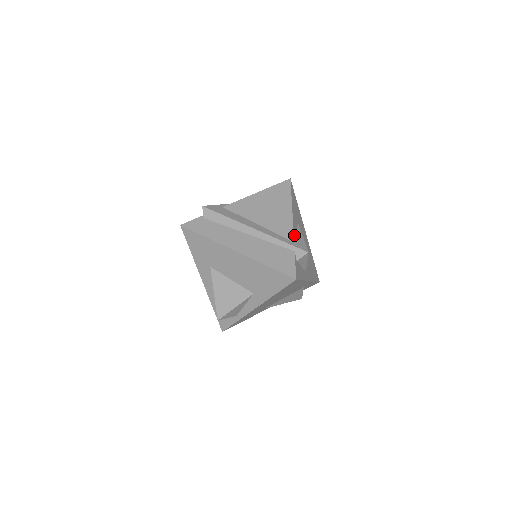
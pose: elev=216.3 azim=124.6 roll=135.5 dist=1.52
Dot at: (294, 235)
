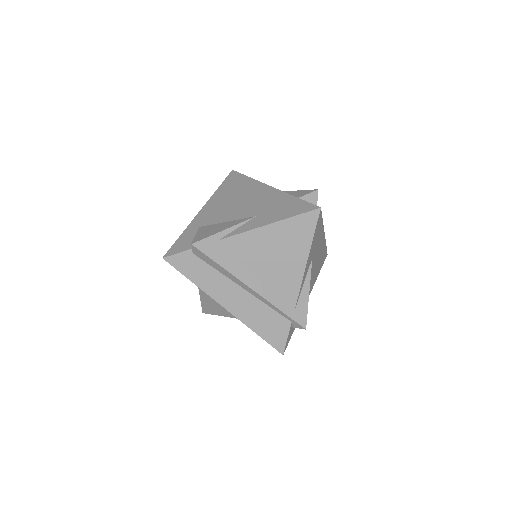
Dot at: (298, 297)
